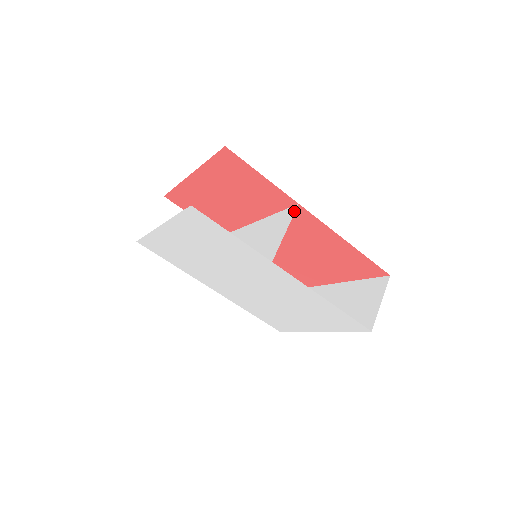
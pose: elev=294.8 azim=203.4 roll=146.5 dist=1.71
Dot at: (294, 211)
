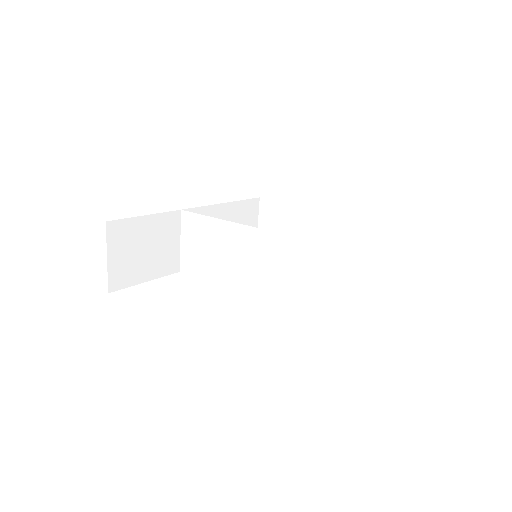
Dot at: (324, 255)
